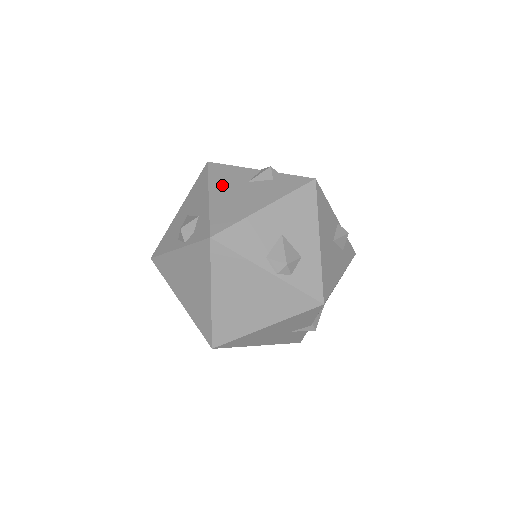
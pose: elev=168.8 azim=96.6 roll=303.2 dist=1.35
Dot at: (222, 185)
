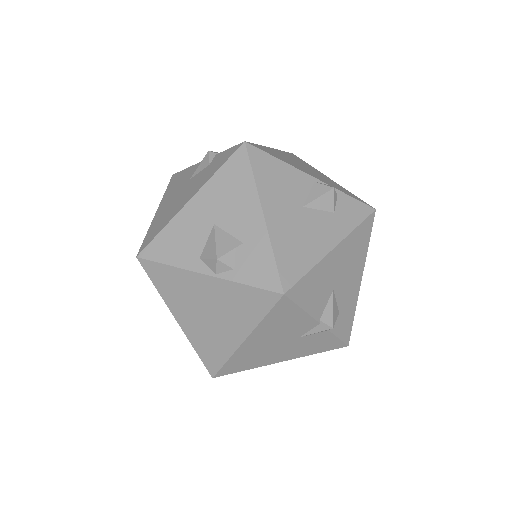
Dot at: (170, 194)
